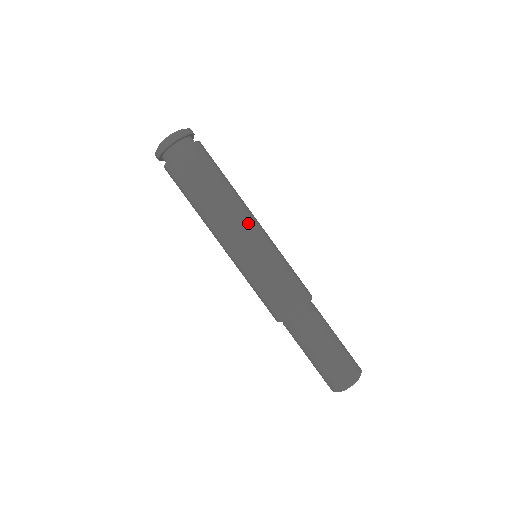
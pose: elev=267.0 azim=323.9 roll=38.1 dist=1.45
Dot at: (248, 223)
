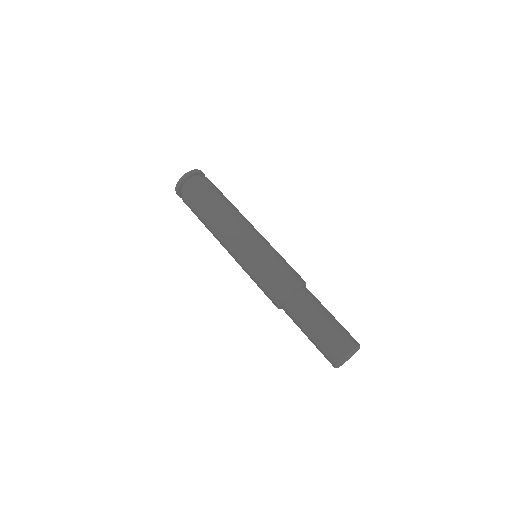
Dot at: (239, 230)
